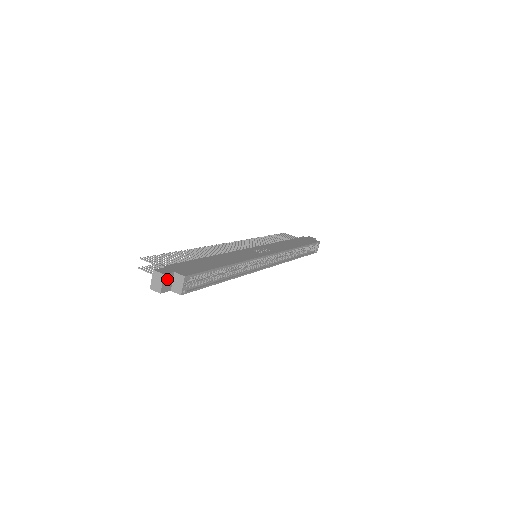
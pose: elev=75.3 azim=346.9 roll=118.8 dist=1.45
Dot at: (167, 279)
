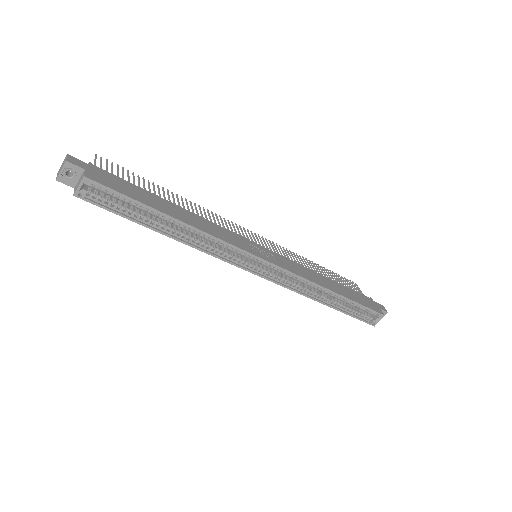
Dot at: (71, 170)
